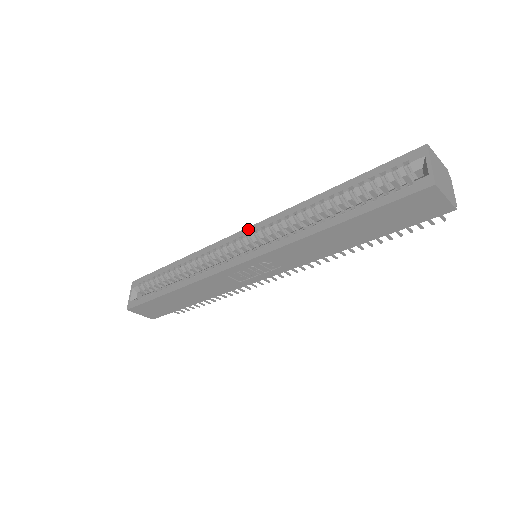
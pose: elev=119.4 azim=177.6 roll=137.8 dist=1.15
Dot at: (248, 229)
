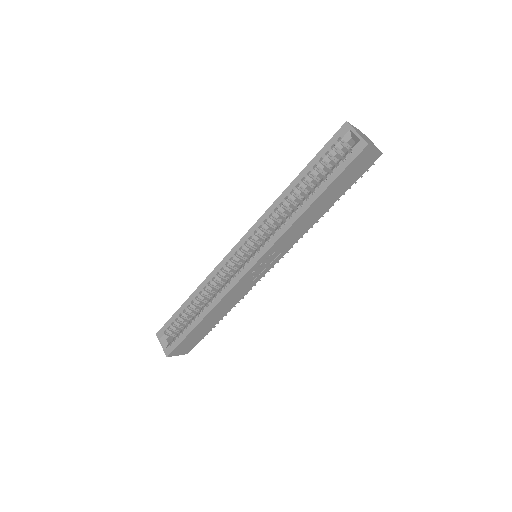
Dot at: (242, 239)
